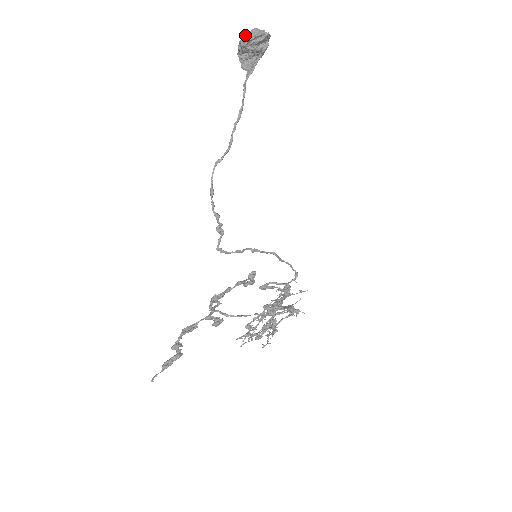
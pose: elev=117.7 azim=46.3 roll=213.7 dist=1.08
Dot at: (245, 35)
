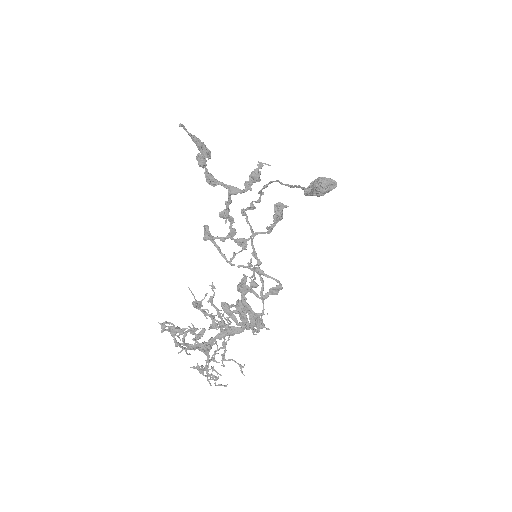
Dot at: occluded
